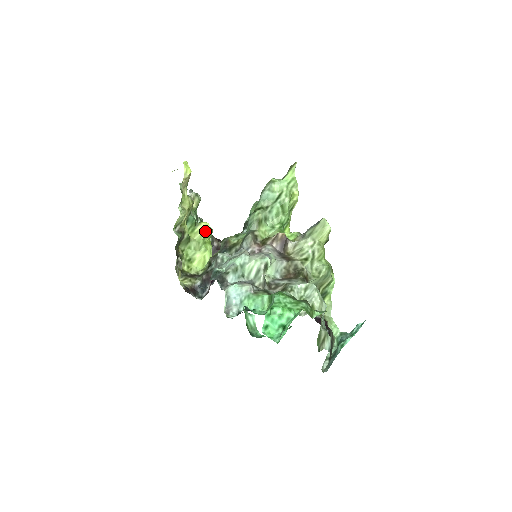
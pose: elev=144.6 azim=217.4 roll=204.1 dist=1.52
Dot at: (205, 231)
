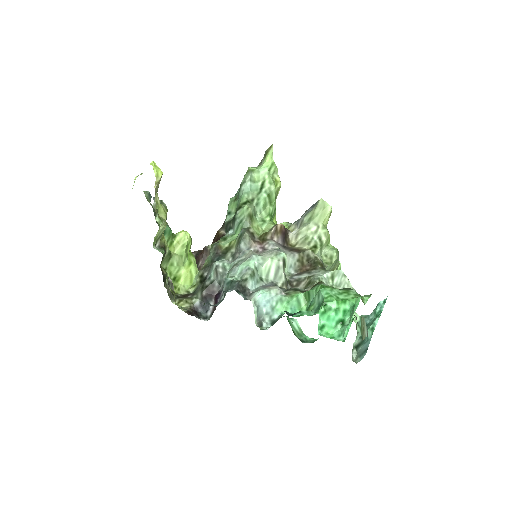
Dot at: (185, 241)
